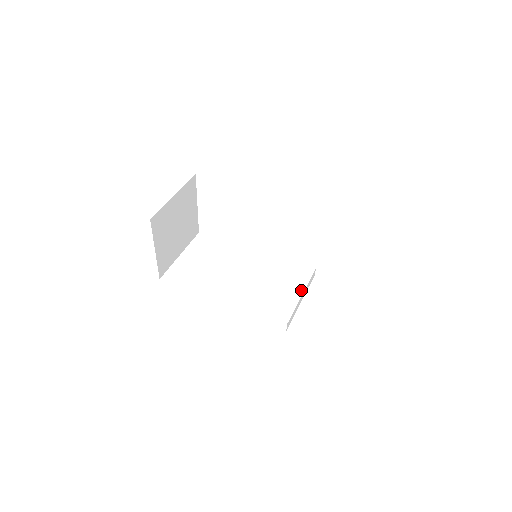
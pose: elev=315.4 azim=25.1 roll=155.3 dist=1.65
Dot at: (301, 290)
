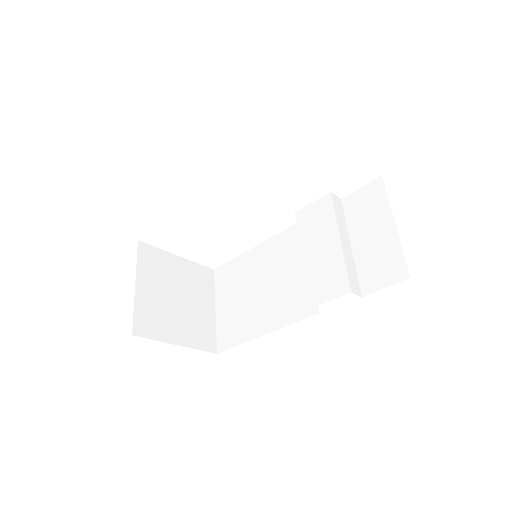
Dot at: (335, 236)
